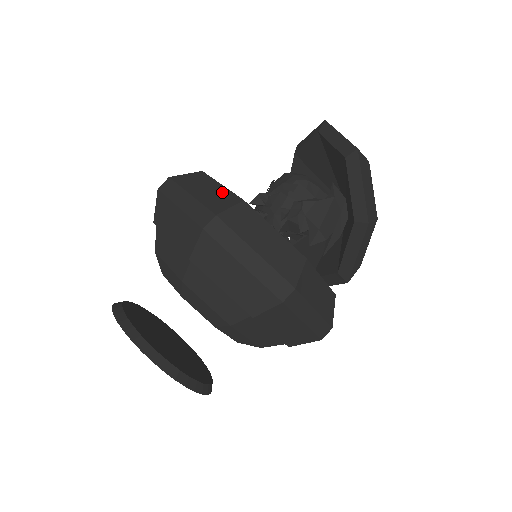
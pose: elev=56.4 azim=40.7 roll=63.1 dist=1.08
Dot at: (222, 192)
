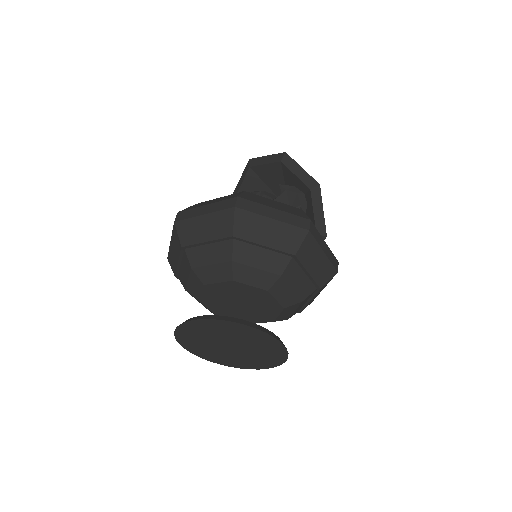
Dot at: (225, 197)
